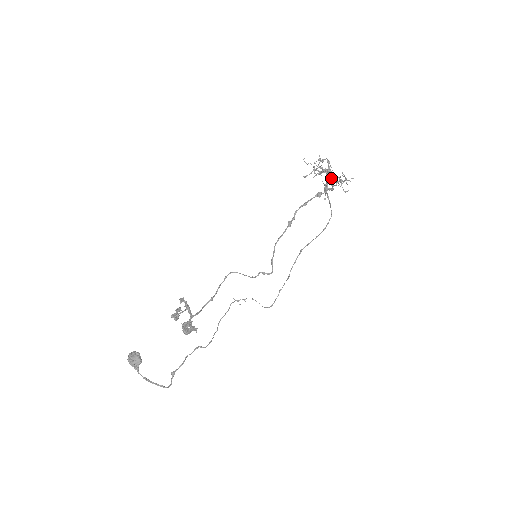
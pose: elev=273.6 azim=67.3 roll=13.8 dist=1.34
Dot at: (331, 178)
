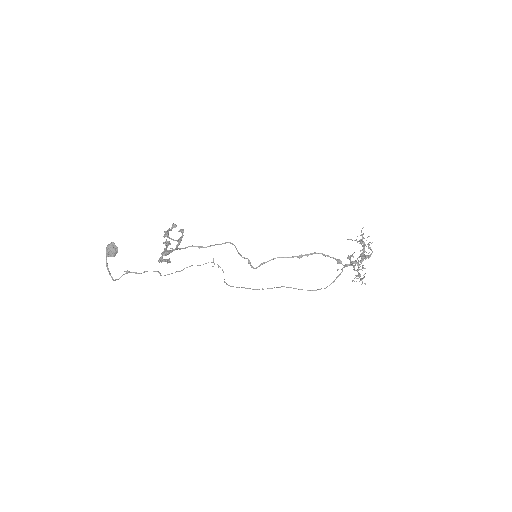
Dot at: (358, 264)
